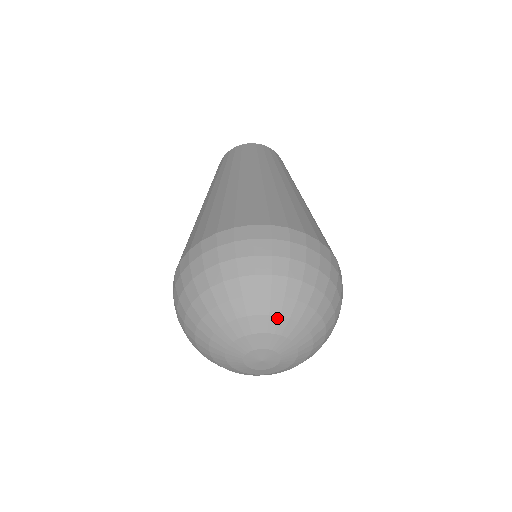
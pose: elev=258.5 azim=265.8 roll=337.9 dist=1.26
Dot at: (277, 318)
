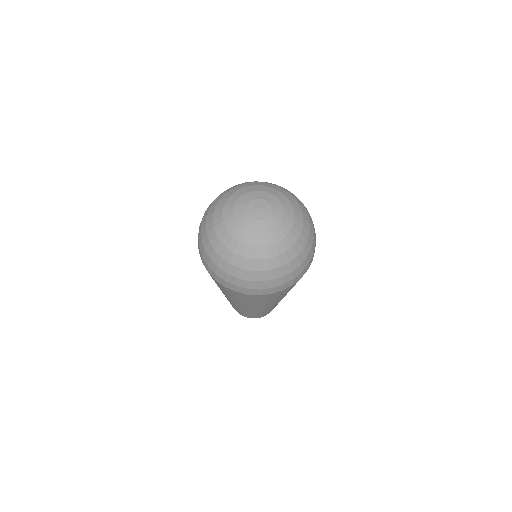
Dot at: (275, 190)
